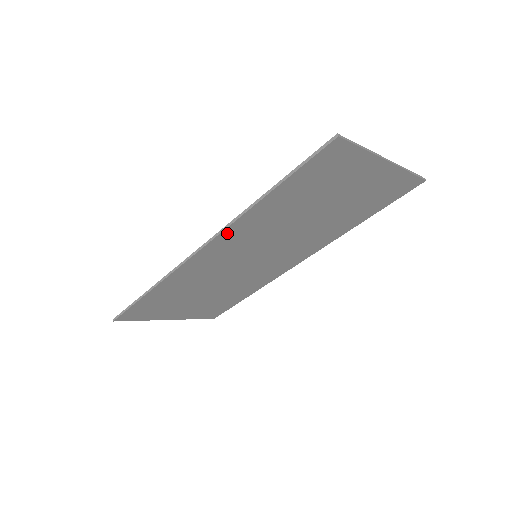
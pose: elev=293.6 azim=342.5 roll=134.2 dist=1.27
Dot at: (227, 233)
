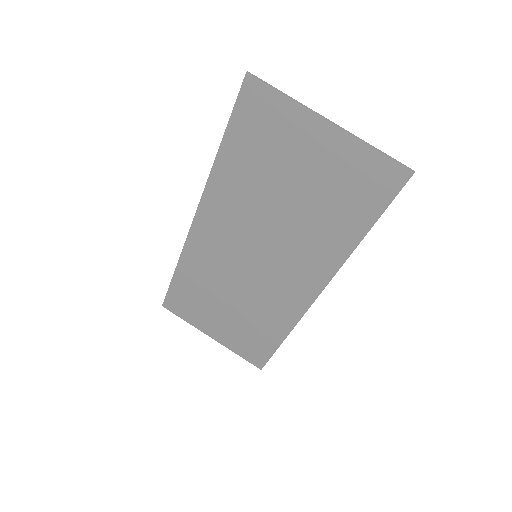
Dot at: (208, 199)
